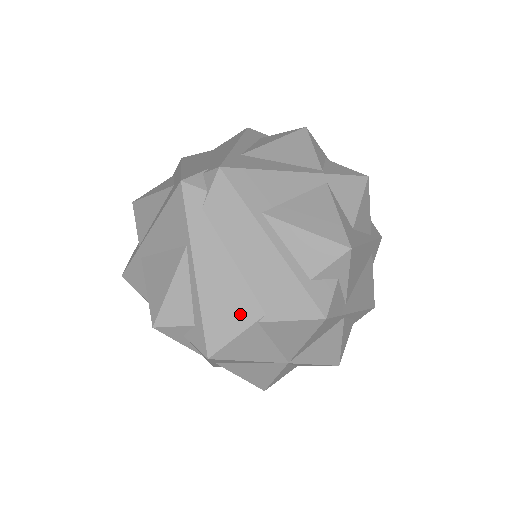
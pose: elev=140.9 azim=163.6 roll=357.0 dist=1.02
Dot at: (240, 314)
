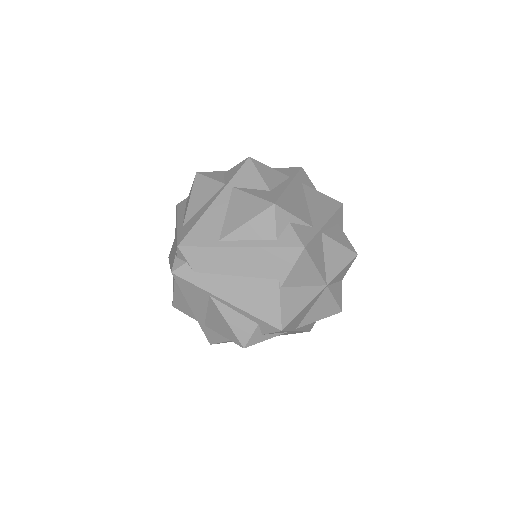
Dot at: (268, 294)
